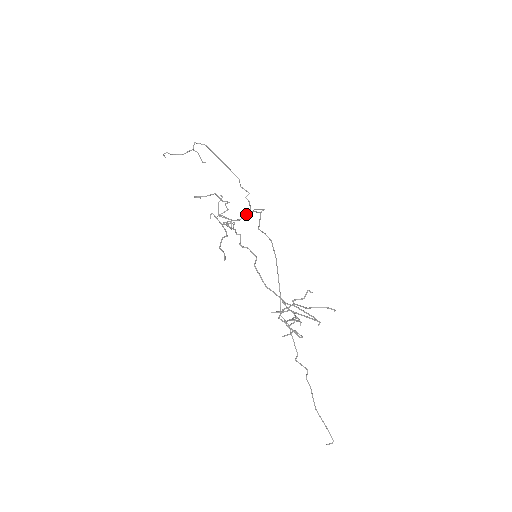
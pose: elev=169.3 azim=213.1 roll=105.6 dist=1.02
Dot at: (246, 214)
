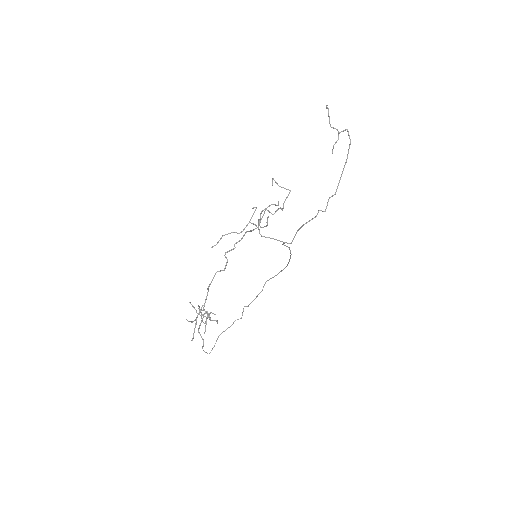
Dot at: (266, 237)
